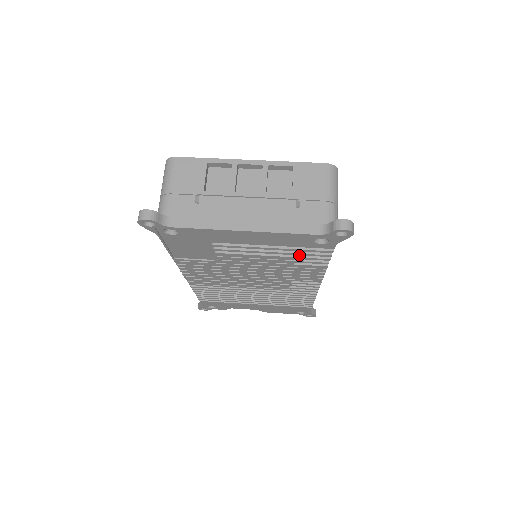
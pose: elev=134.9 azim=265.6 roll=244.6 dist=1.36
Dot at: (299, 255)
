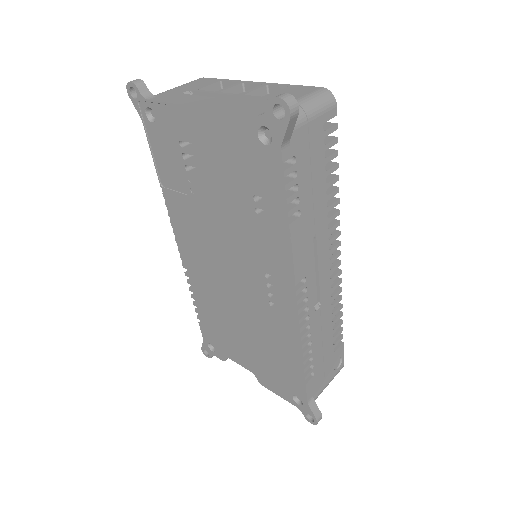
Dot at: (257, 189)
